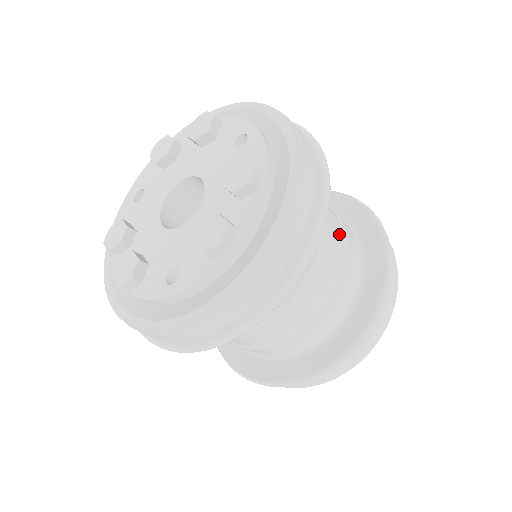
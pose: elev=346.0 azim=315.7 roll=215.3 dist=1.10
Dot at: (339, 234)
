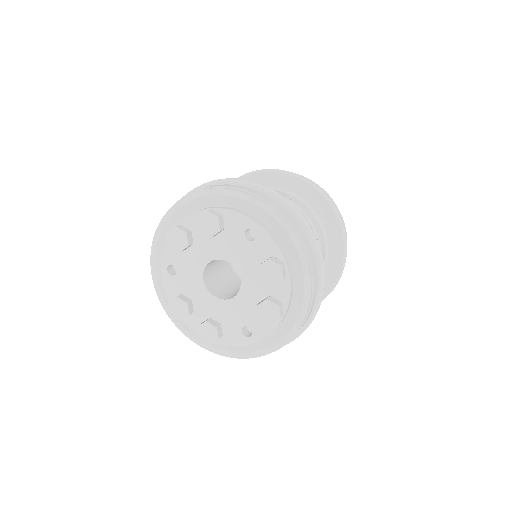
Dot at: occluded
